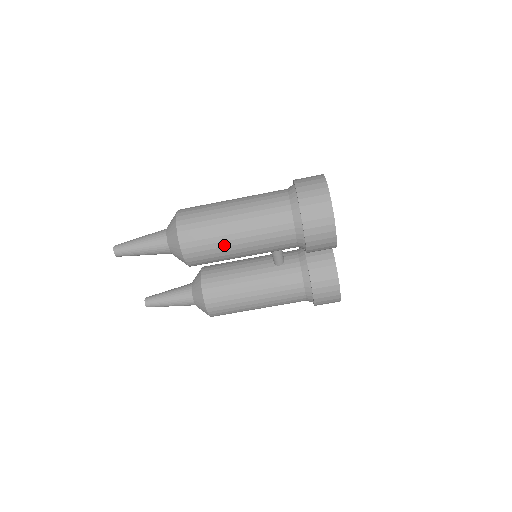
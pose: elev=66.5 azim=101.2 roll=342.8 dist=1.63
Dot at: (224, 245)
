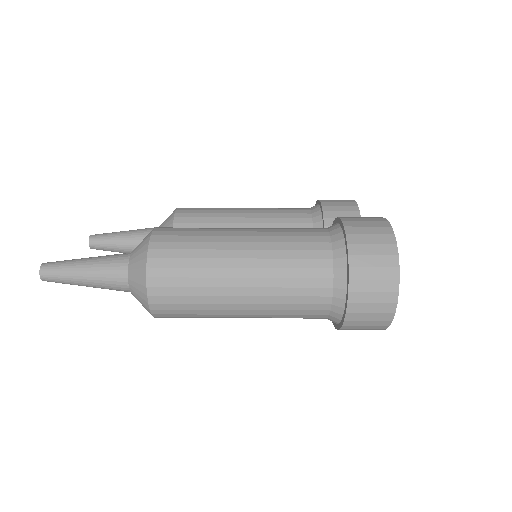
Dot at: occluded
